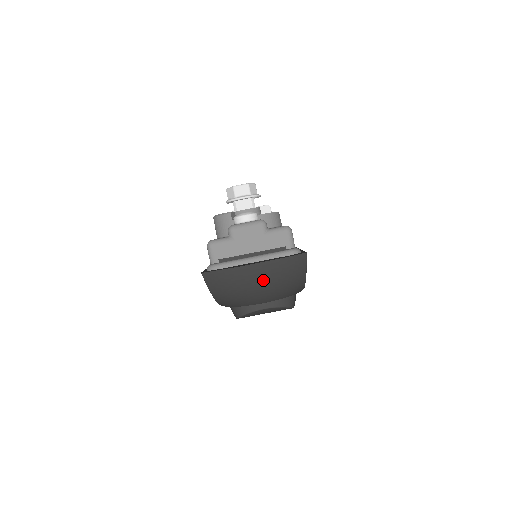
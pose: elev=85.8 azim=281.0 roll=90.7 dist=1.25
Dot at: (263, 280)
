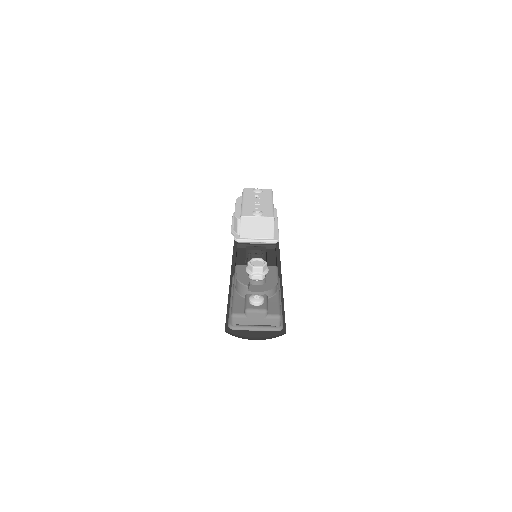
Dot at: occluded
